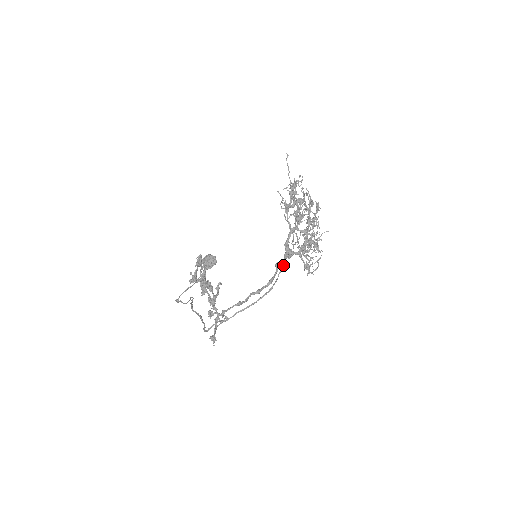
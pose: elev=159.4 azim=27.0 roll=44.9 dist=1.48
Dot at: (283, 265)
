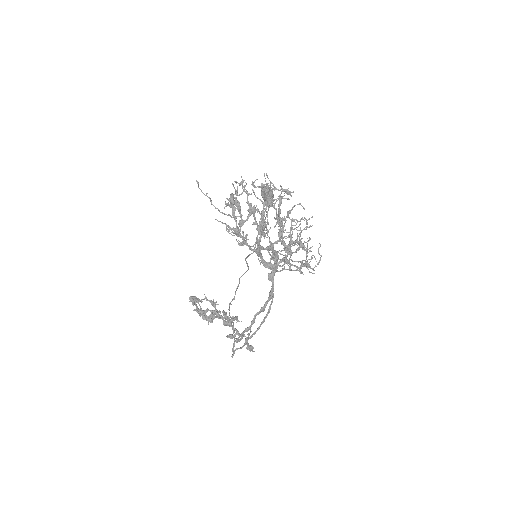
Dot at: (273, 279)
